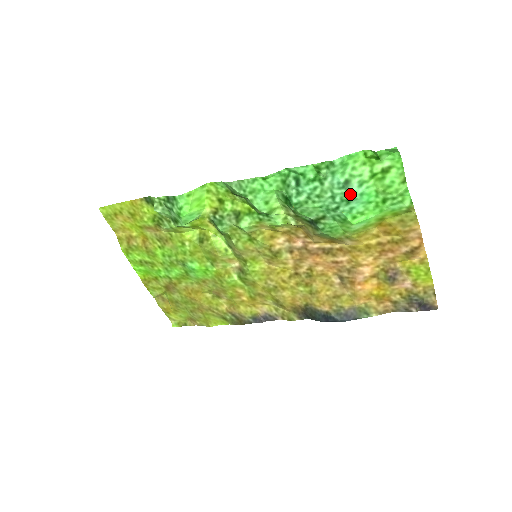
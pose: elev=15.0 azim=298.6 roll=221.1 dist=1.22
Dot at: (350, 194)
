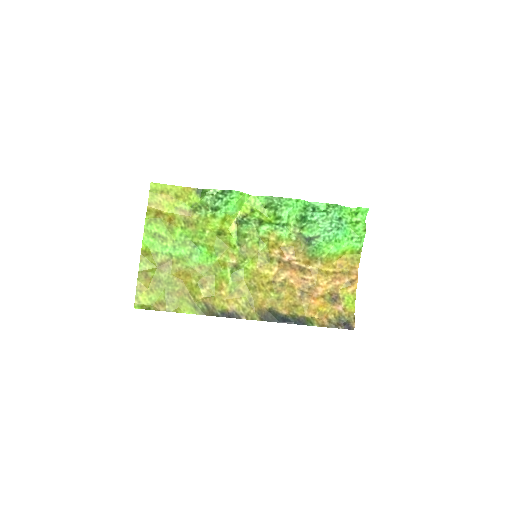
Dot at: (341, 224)
